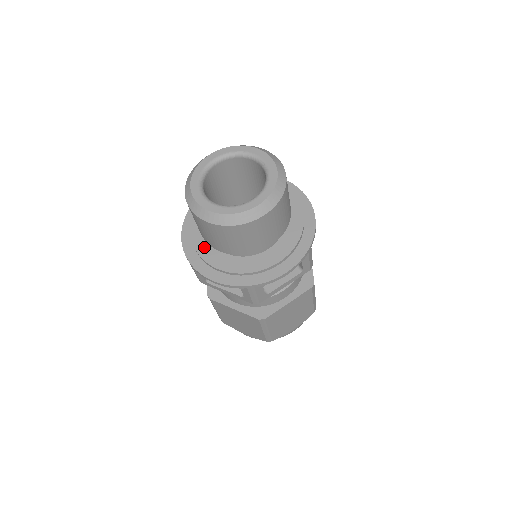
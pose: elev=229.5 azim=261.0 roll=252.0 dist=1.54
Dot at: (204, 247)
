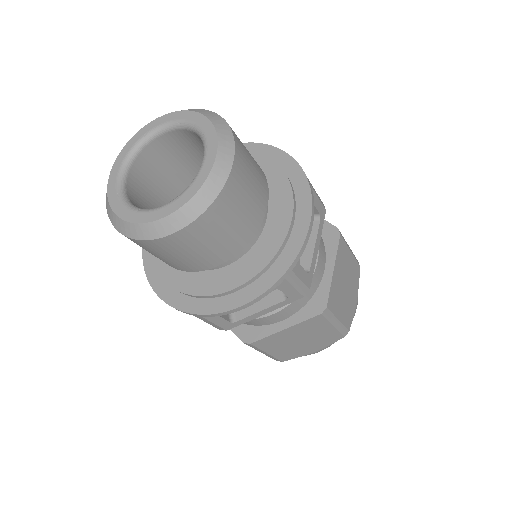
Dot at: (196, 283)
